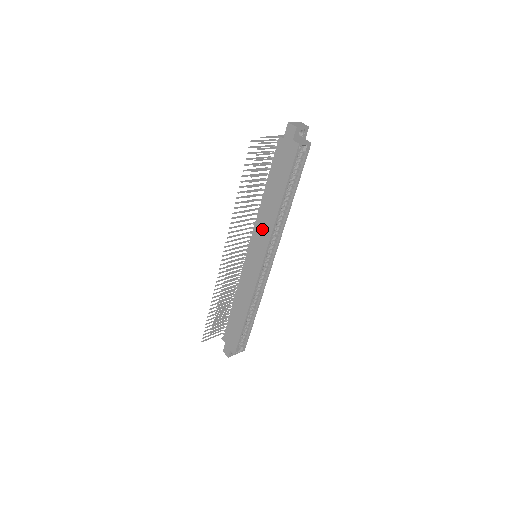
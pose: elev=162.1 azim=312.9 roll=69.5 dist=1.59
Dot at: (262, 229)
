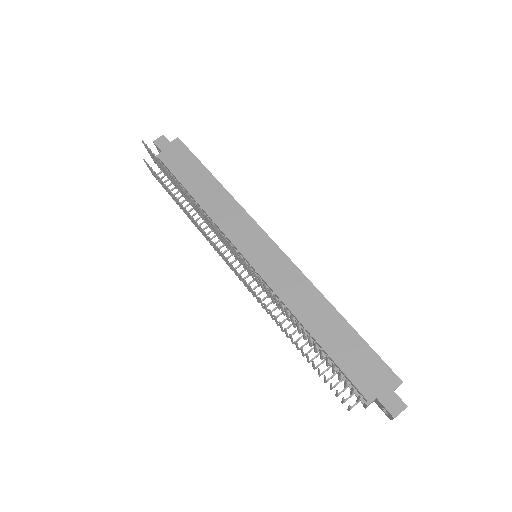
Dot at: (229, 218)
